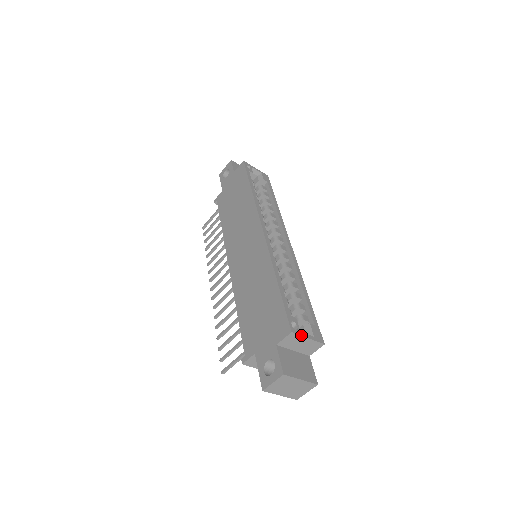
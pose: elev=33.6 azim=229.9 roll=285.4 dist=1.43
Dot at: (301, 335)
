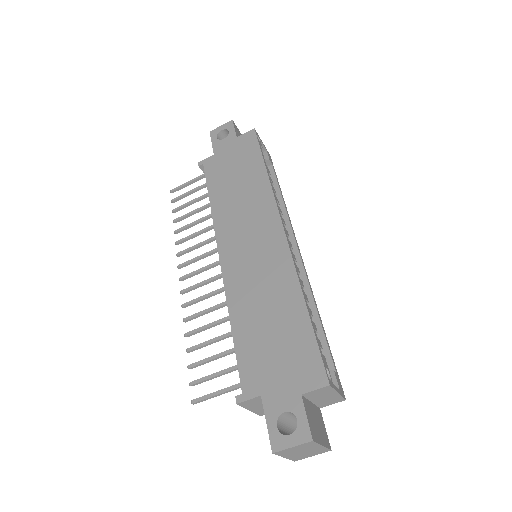
Dot at: (334, 389)
